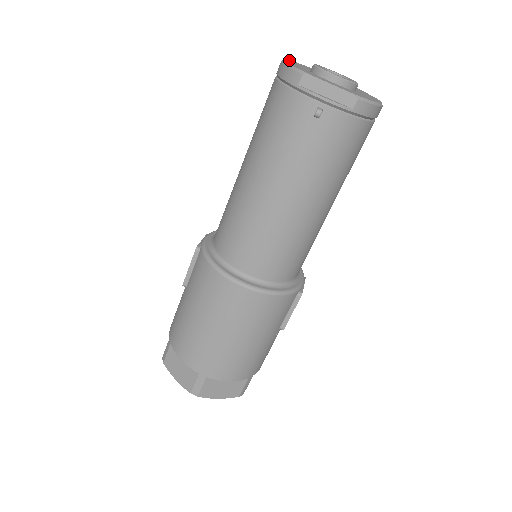
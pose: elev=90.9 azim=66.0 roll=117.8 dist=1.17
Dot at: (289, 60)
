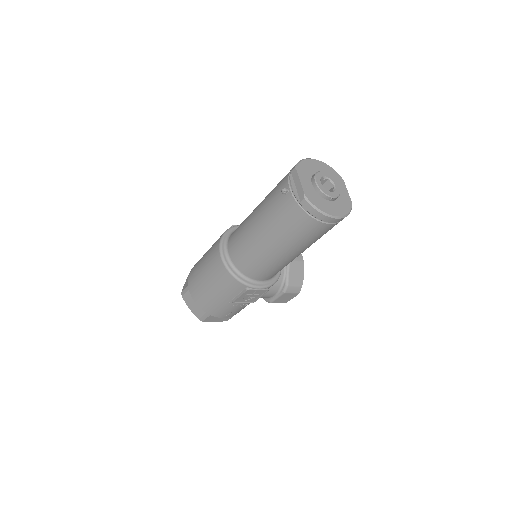
Dot at: (323, 162)
